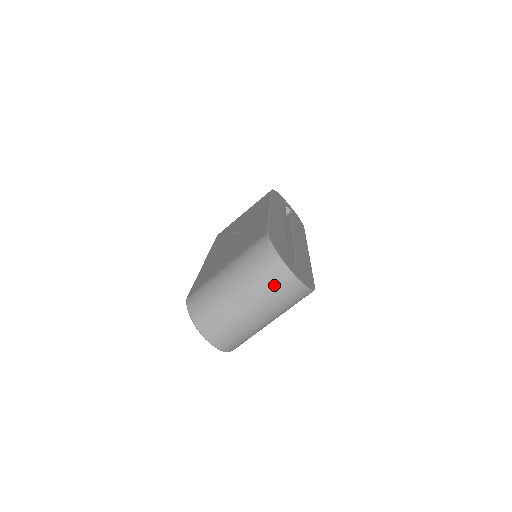
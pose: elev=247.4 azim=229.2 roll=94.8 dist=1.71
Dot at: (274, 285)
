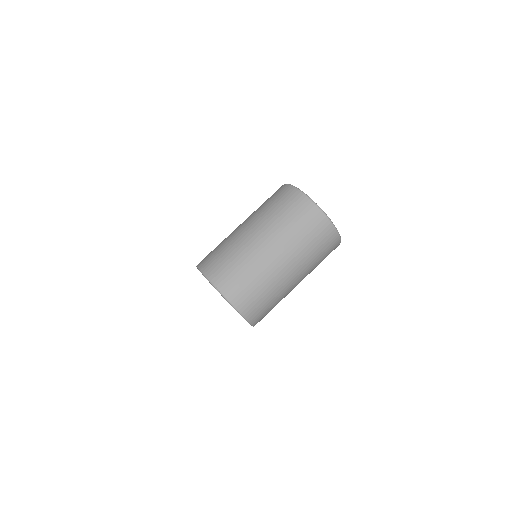
Dot at: (303, 224)
